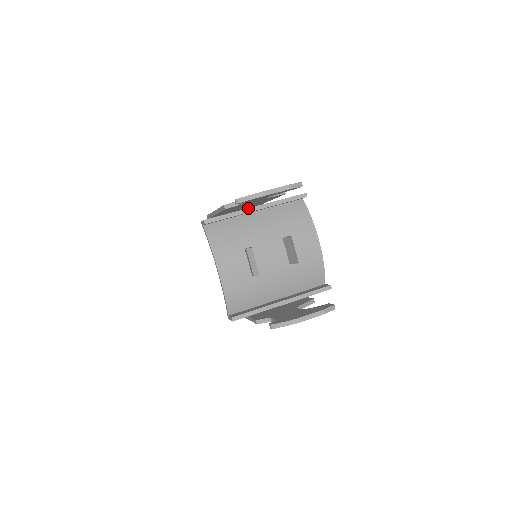
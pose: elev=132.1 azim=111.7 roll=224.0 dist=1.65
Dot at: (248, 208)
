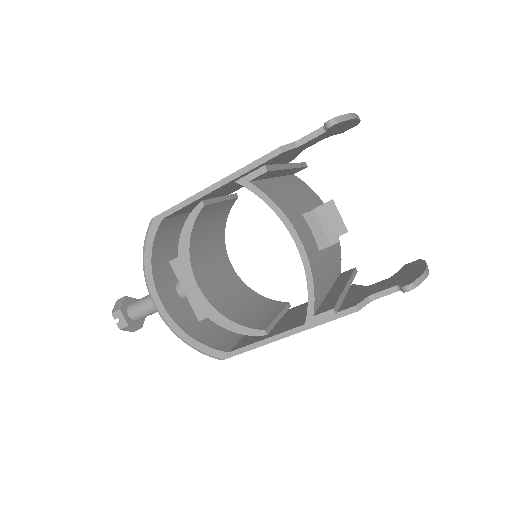
Dot at: occluded
